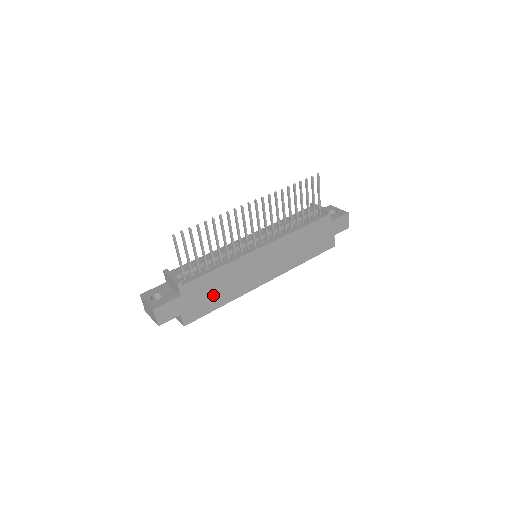
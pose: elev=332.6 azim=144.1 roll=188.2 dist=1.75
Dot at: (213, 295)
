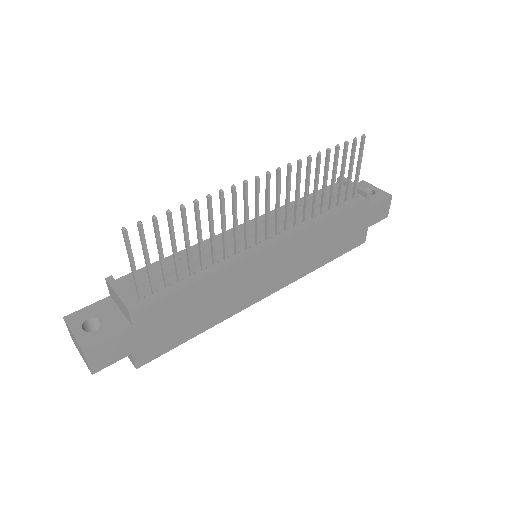
Dot at: (186, 320)
